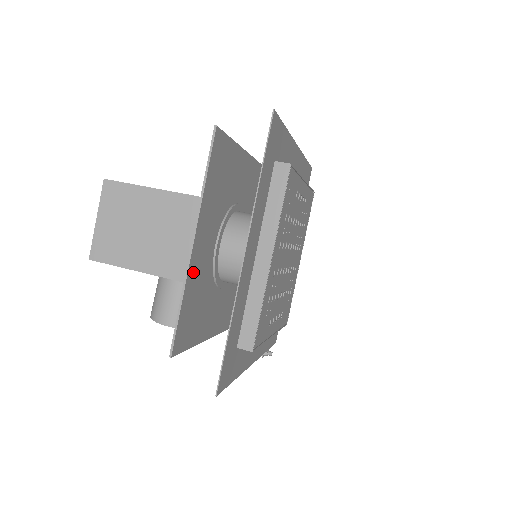
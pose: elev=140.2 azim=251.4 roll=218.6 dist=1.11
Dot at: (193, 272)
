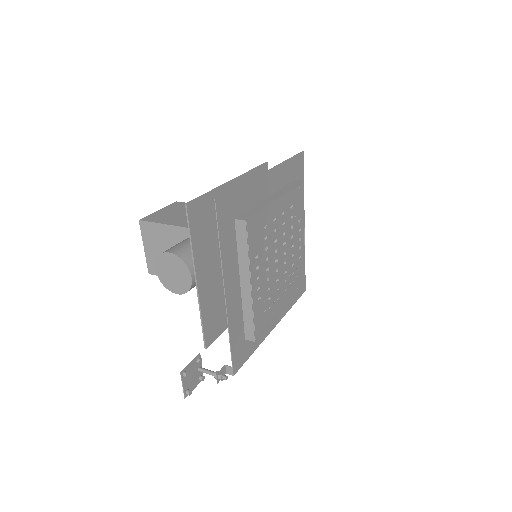
Dot at: occluded
